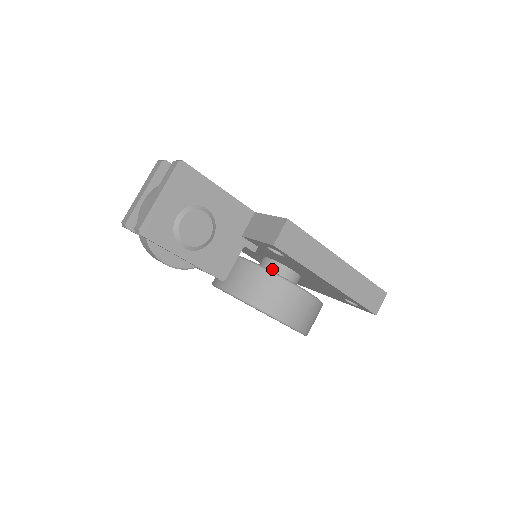
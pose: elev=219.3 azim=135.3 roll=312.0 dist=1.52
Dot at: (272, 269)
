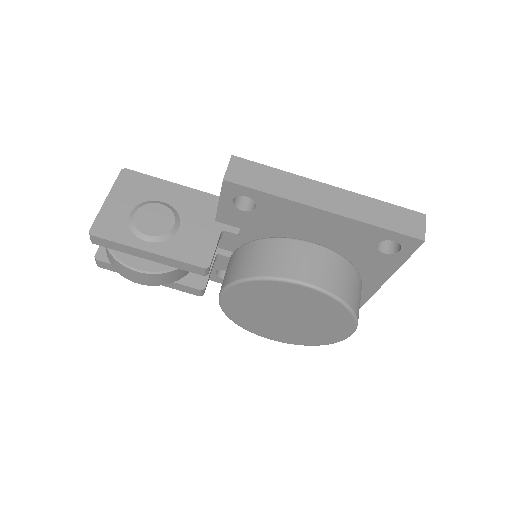
Dot at: occluded
